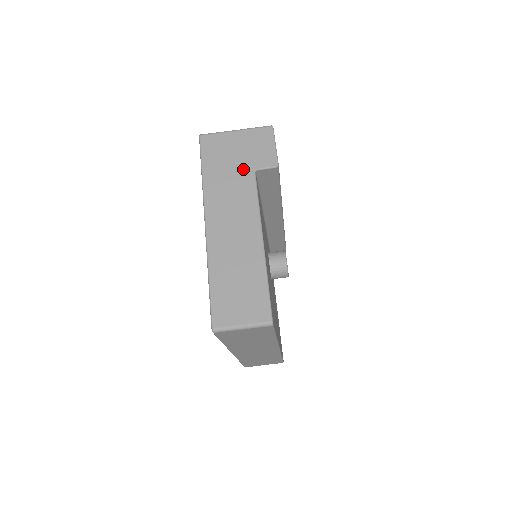
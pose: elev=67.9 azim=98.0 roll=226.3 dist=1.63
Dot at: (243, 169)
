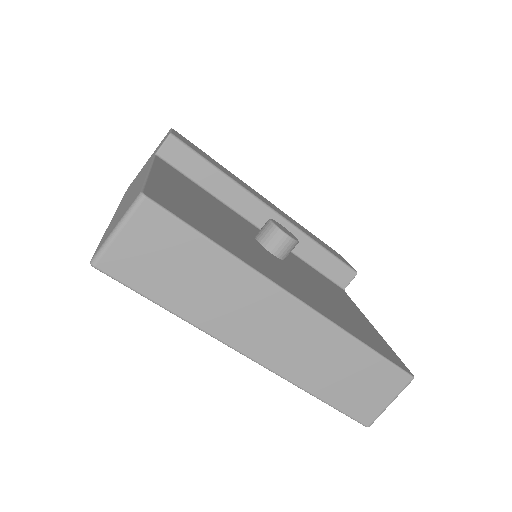
Dot at: (147, 164)
